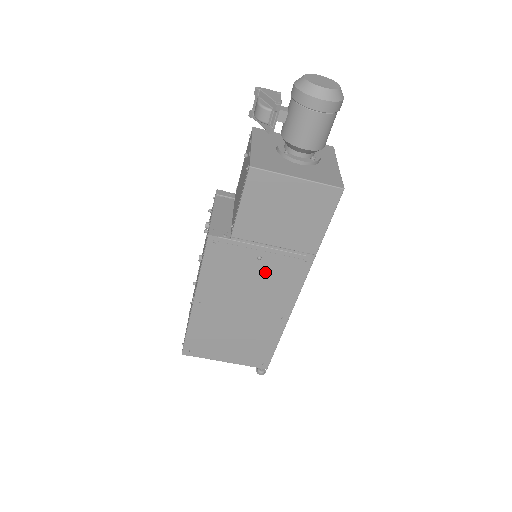
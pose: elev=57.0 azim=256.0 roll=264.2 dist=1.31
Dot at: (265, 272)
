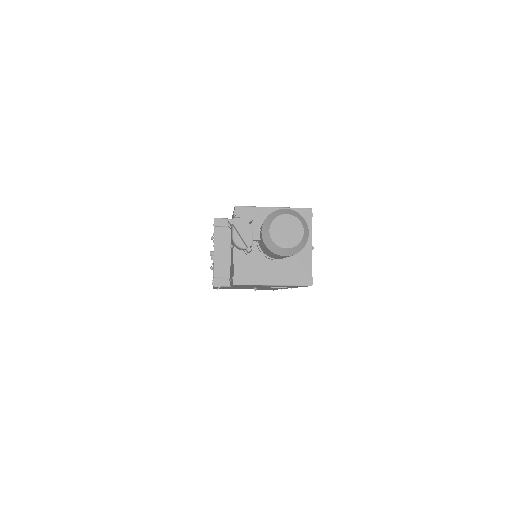
Dot at: occluded
